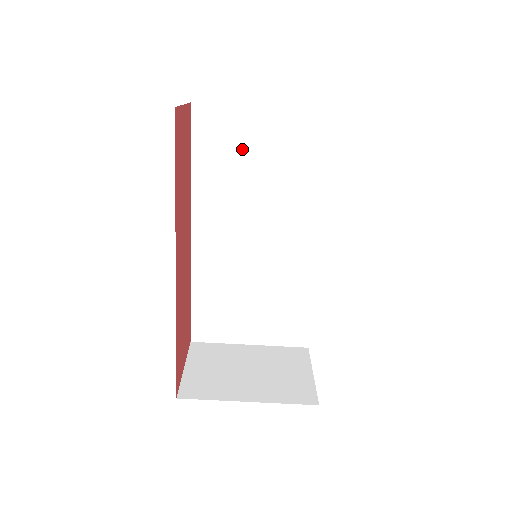
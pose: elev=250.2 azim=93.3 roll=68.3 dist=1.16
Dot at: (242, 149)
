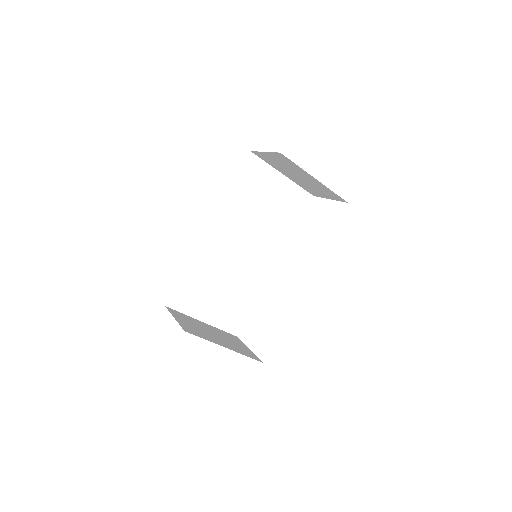
Dot at: (262, 191)
